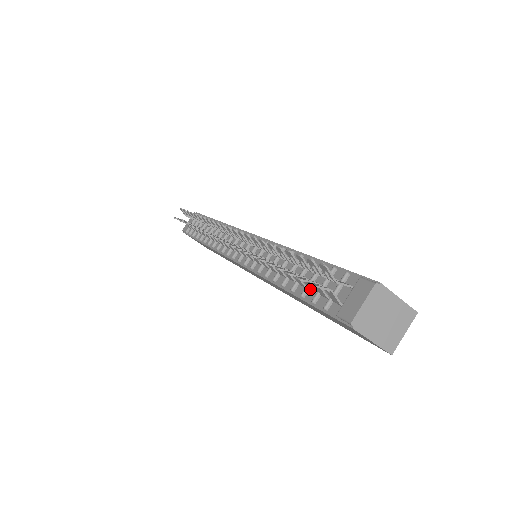
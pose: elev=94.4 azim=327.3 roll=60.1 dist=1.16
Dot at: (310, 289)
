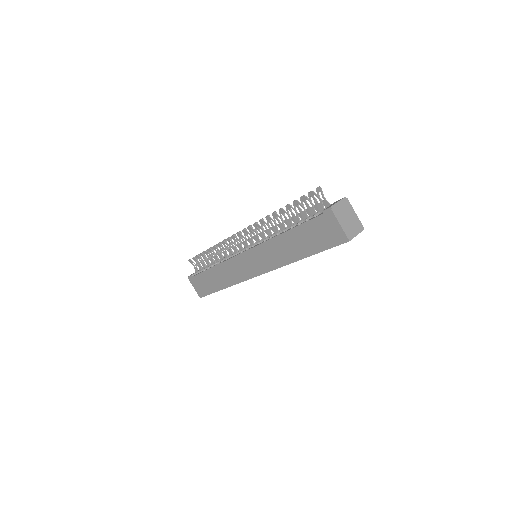
Dot at: (304, 219)
